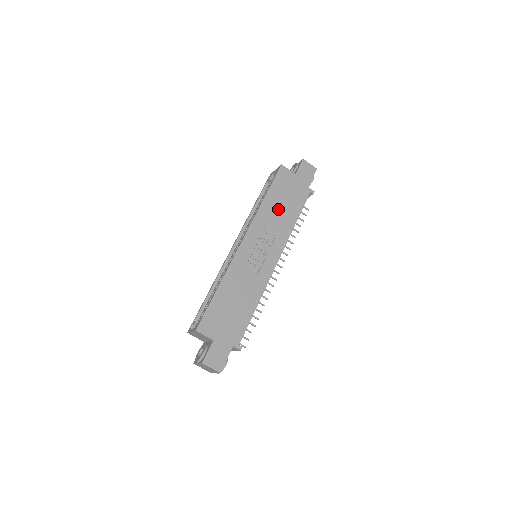
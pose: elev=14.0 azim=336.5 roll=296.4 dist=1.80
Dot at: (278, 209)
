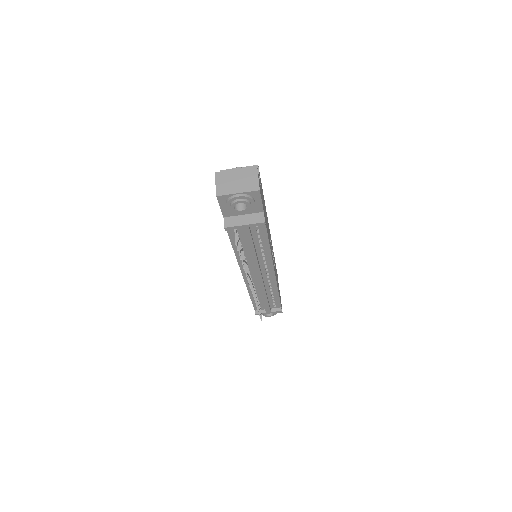
Dot at: occluded
